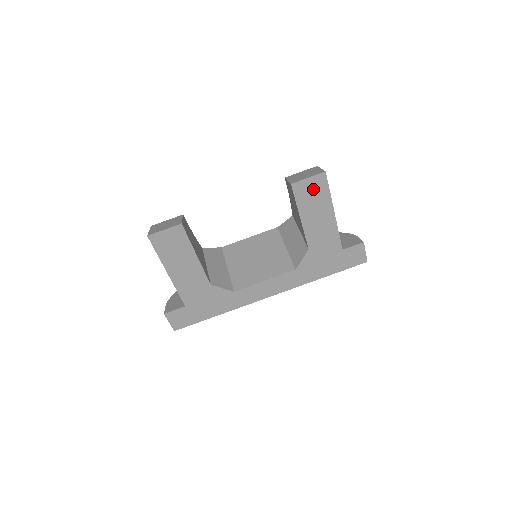
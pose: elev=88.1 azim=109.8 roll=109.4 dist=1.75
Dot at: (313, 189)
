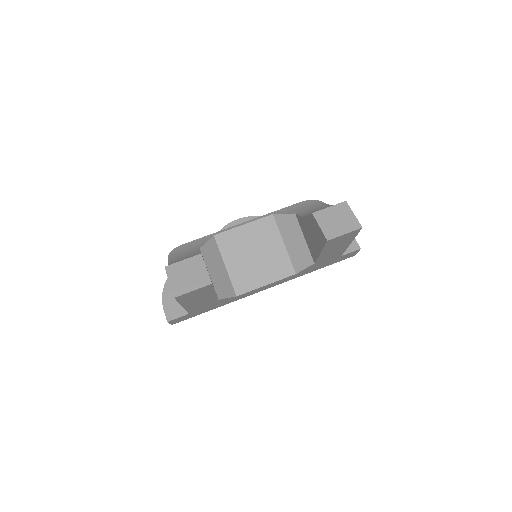
Dot at: (344, 238)
